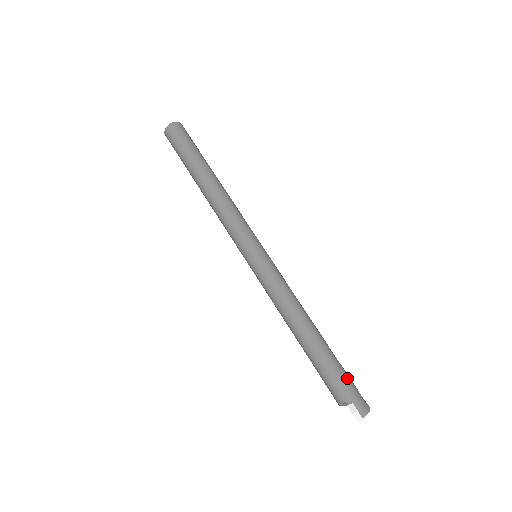
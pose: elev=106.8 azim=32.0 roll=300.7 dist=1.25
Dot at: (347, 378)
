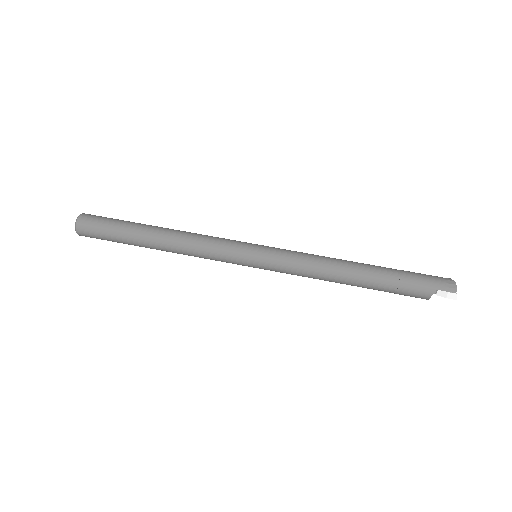
Dot at: (416, 276)
